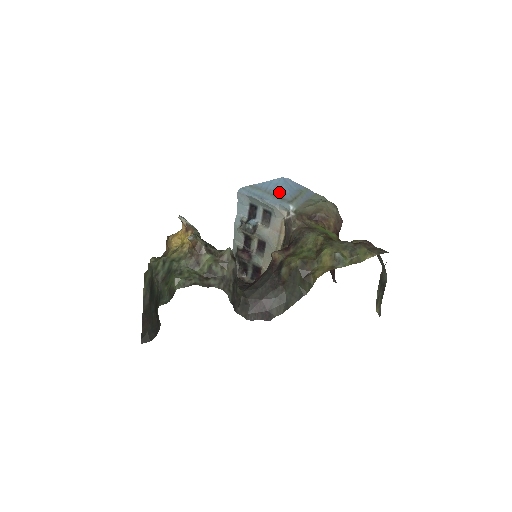
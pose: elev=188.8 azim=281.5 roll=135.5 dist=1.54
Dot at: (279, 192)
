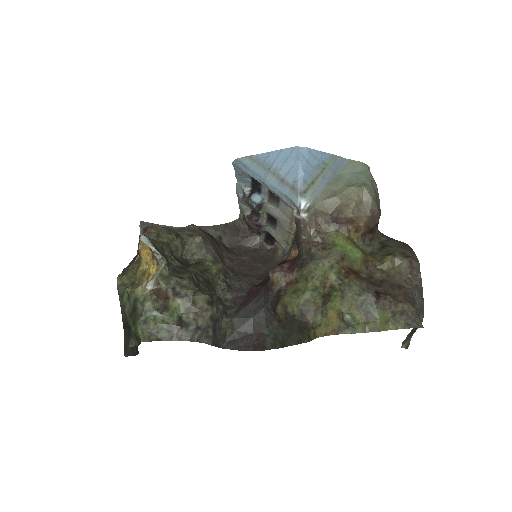
Dot at: (288, 174)
